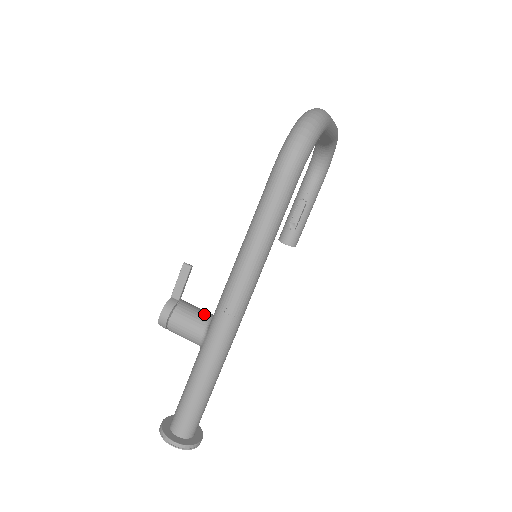
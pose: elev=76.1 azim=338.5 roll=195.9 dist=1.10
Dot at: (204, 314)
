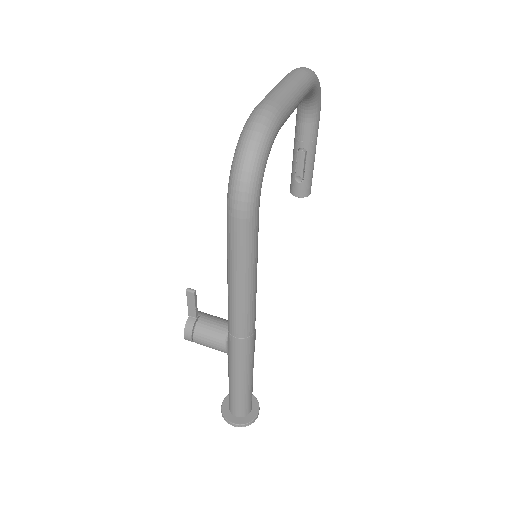
Dot at: (222, 328)
